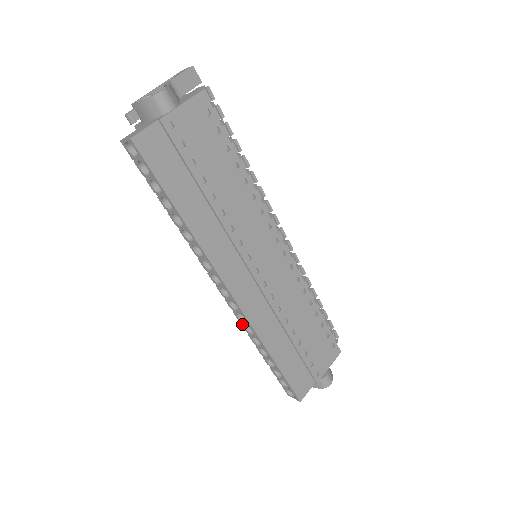
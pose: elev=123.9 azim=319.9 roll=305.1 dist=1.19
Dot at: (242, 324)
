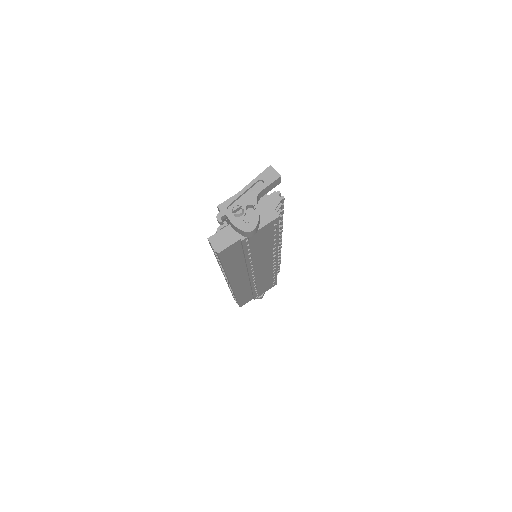
Dot at: (228, 285)
